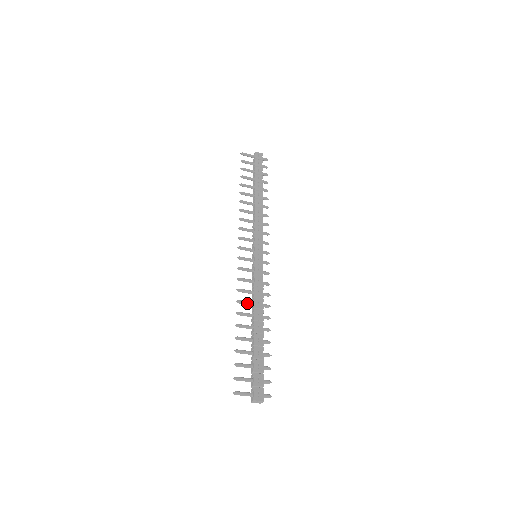
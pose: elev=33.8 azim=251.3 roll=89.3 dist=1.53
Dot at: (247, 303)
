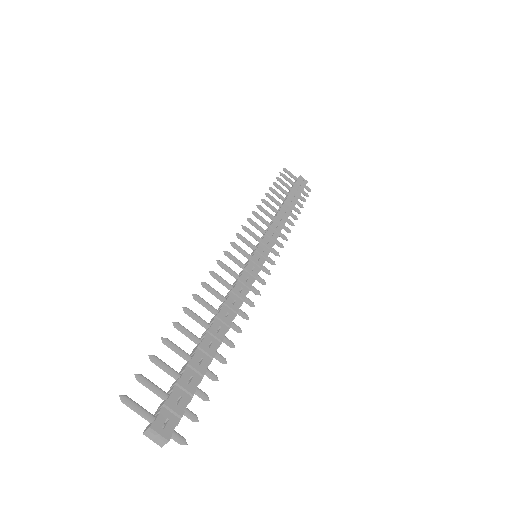
Dot at: (216, 293)
